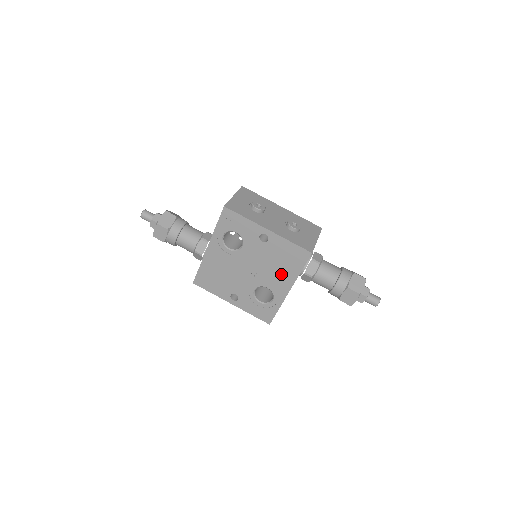
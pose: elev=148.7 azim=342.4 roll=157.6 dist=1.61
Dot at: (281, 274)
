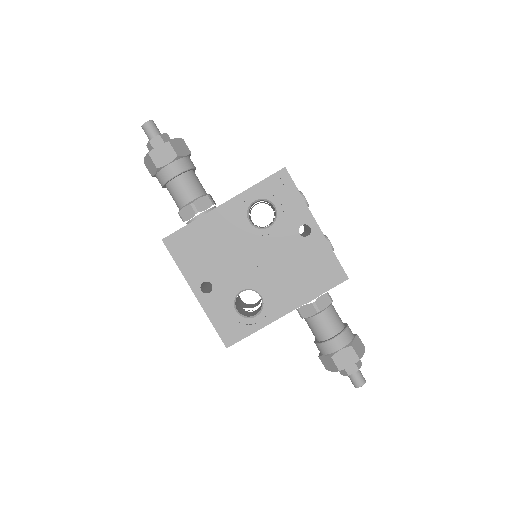
Dot at: (293, 286)
